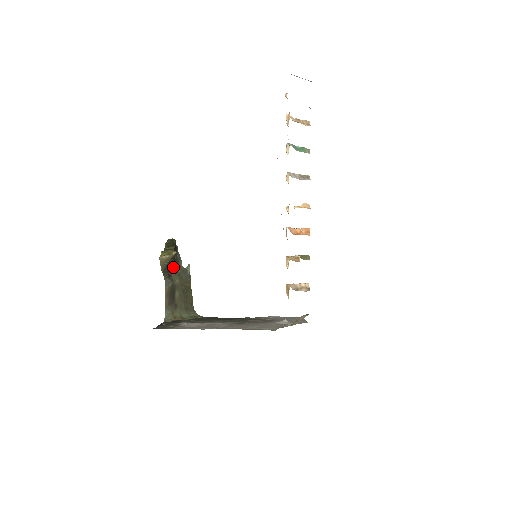
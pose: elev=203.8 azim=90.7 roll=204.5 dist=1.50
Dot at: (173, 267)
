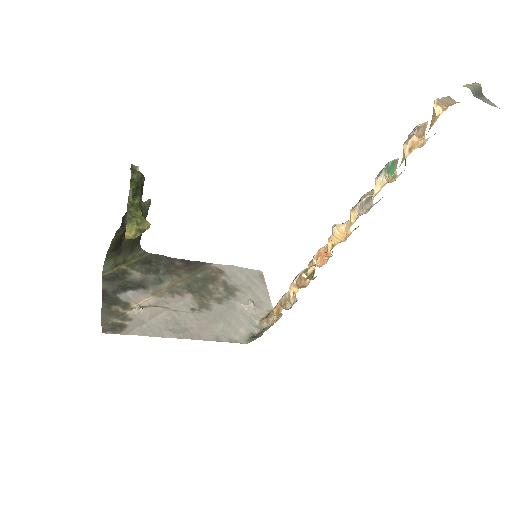
Dot at: occluded
